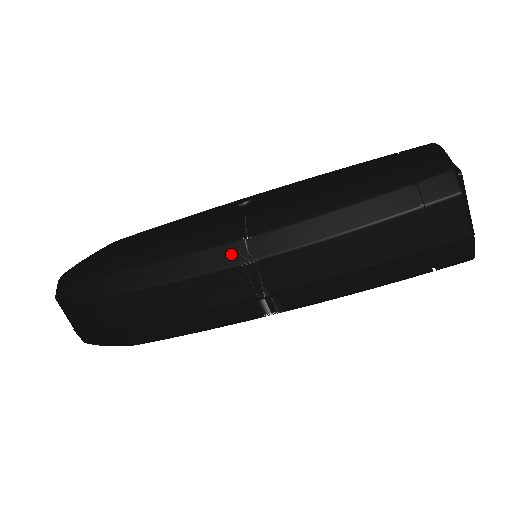
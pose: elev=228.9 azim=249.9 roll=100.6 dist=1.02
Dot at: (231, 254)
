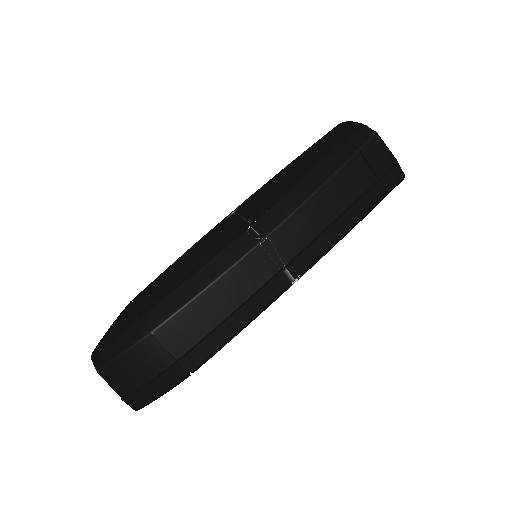
Dot at: (246, 242)
